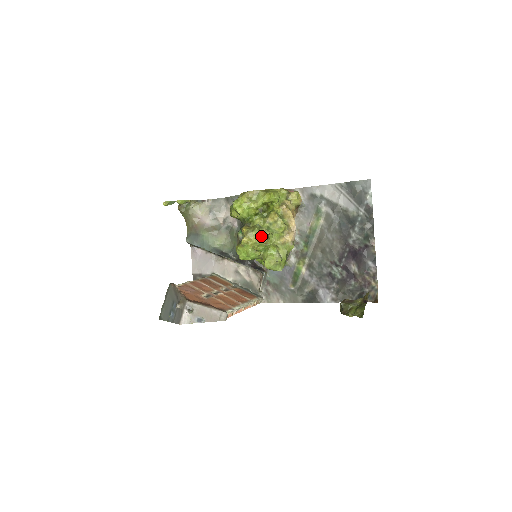
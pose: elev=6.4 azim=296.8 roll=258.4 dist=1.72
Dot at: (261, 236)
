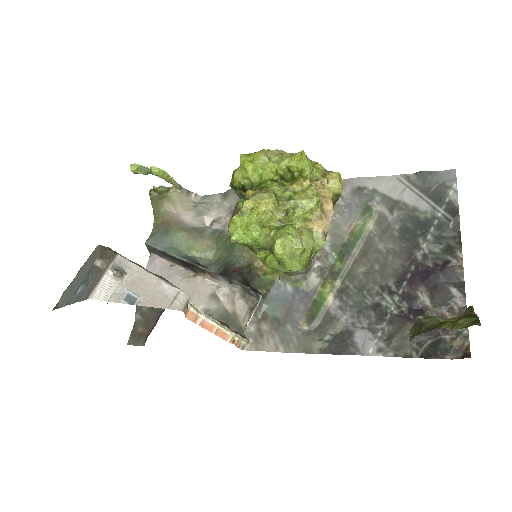
Dot at: (277, 204)
